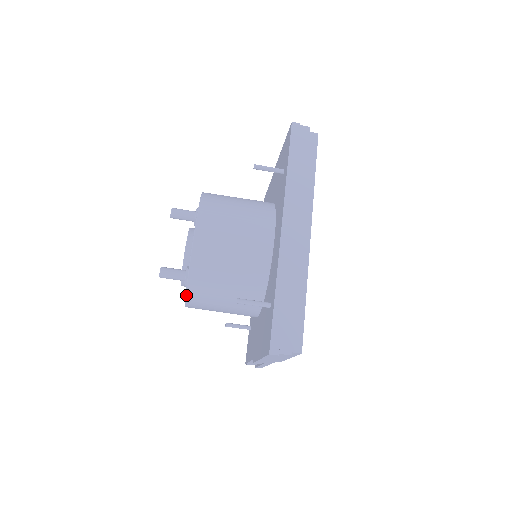
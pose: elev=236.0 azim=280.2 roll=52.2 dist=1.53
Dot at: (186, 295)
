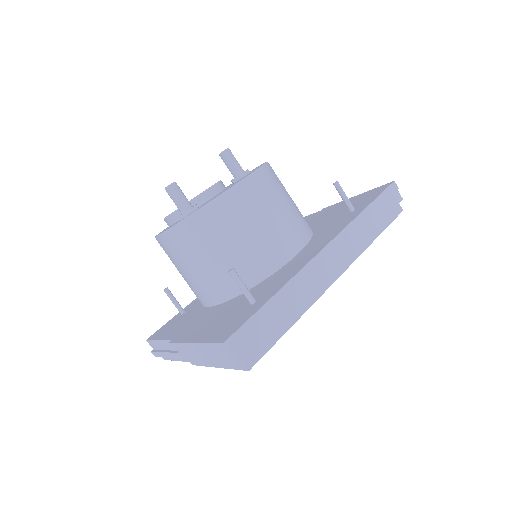
Dot at: (176, 225)
